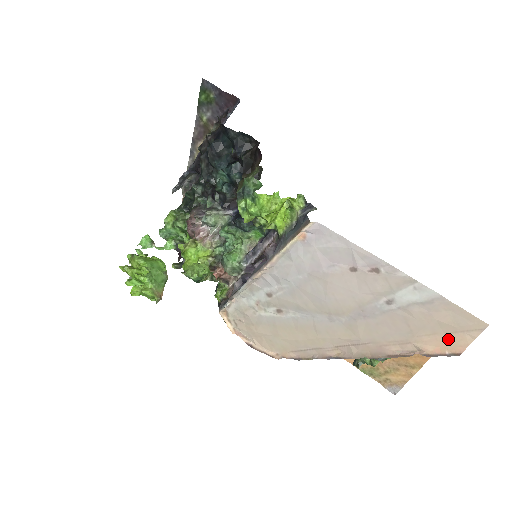
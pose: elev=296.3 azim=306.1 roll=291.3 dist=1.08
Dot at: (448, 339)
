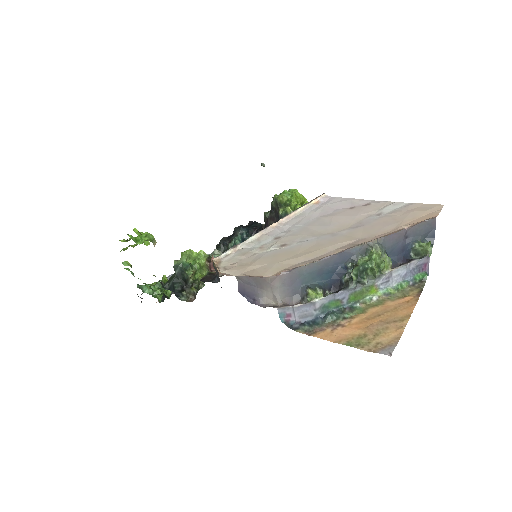
Dot at: (424, 217)
